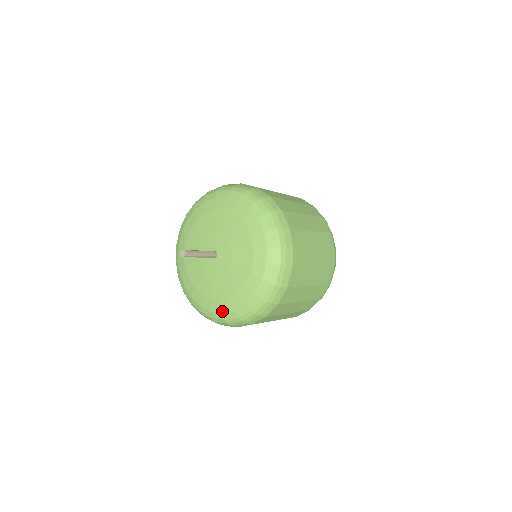
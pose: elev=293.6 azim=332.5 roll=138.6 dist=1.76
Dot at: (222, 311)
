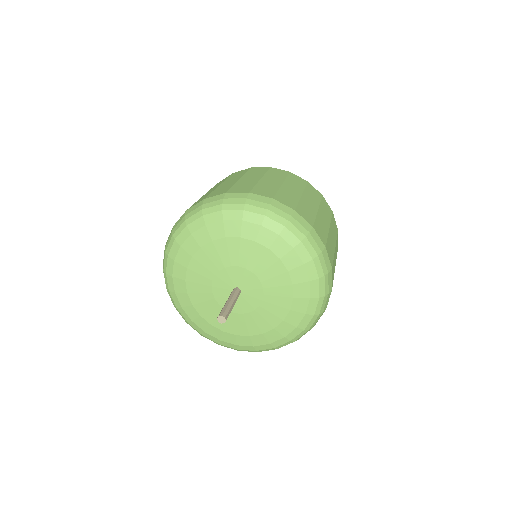
Dot at: (183, 307)
